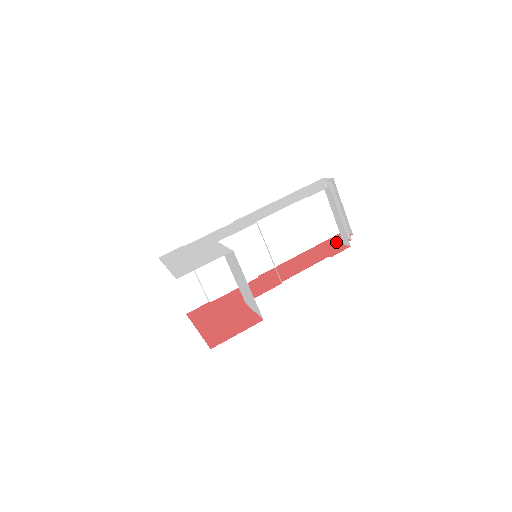
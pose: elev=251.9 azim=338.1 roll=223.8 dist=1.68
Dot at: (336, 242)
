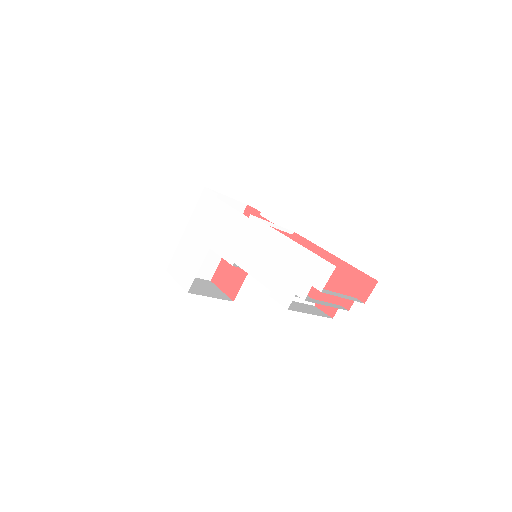
Dot at: (348, 290)
